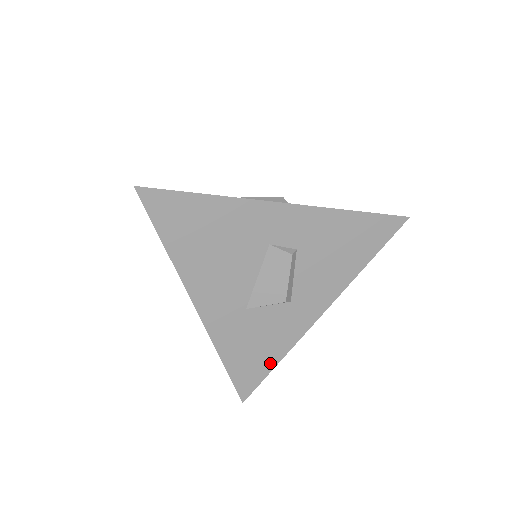
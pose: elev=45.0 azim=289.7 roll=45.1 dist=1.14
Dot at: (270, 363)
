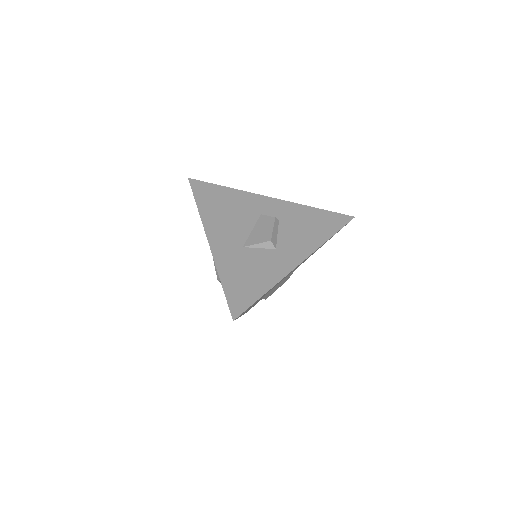
Dot at: (259, 291)
